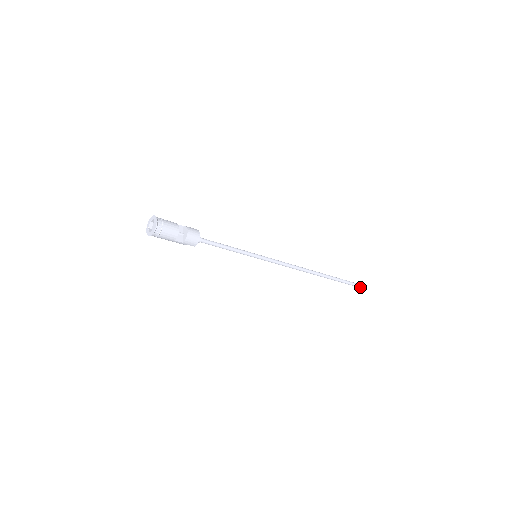
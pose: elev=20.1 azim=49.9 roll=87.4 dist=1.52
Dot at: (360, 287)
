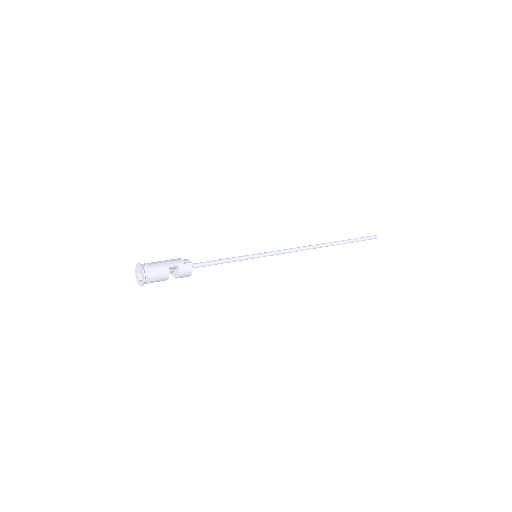
Dot at: (370, 239)
